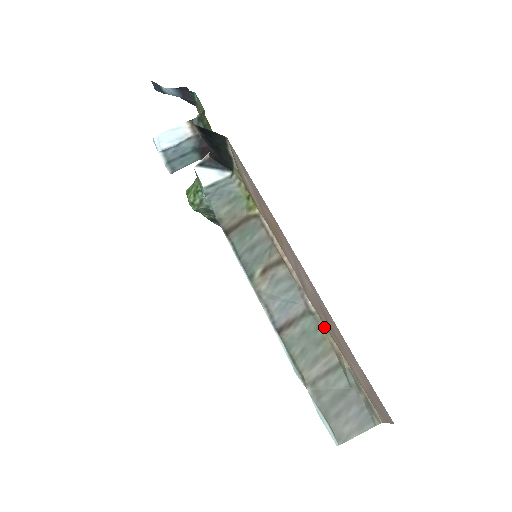
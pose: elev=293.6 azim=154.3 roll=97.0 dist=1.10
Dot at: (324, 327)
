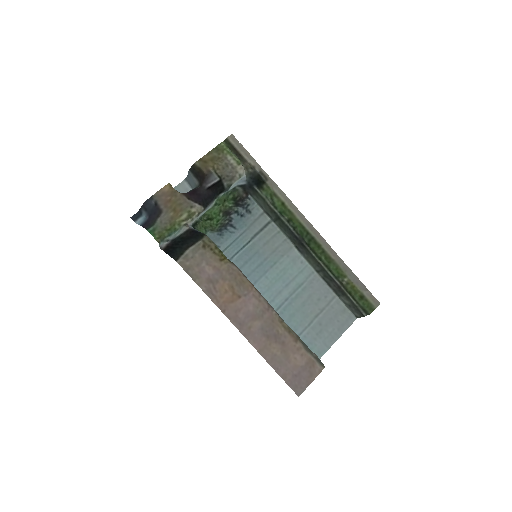
Dot at: (285, 325)
